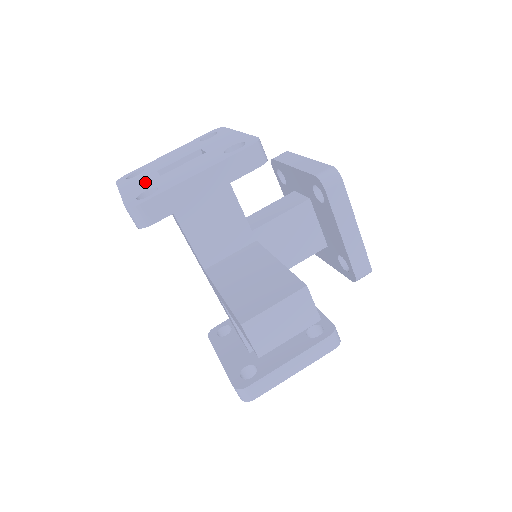
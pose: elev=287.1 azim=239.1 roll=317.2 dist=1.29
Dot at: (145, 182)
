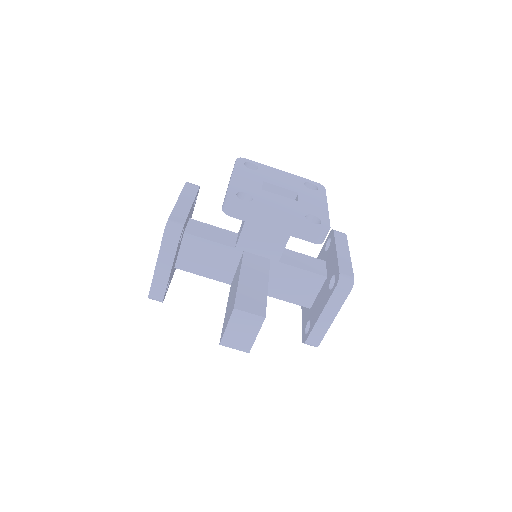
Dot at: occluded
